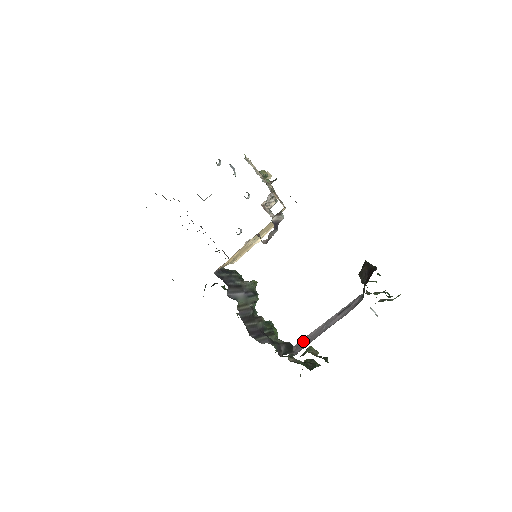
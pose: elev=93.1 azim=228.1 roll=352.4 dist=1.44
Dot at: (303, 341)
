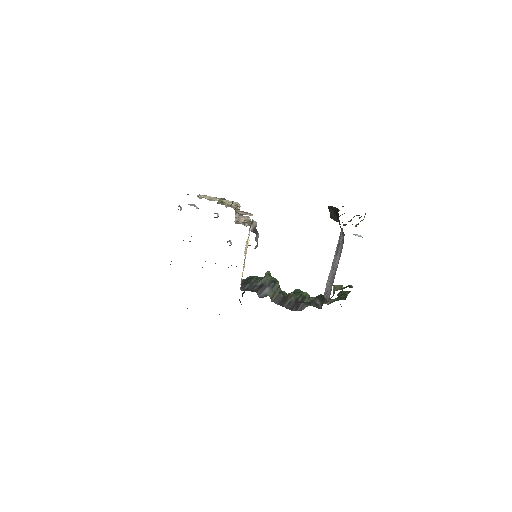
Dot at: (327, 287)
